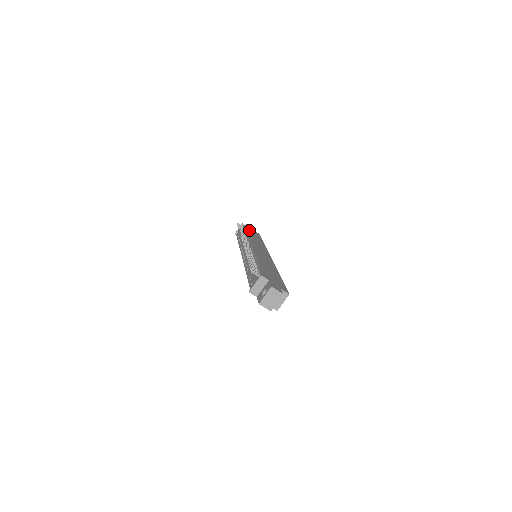
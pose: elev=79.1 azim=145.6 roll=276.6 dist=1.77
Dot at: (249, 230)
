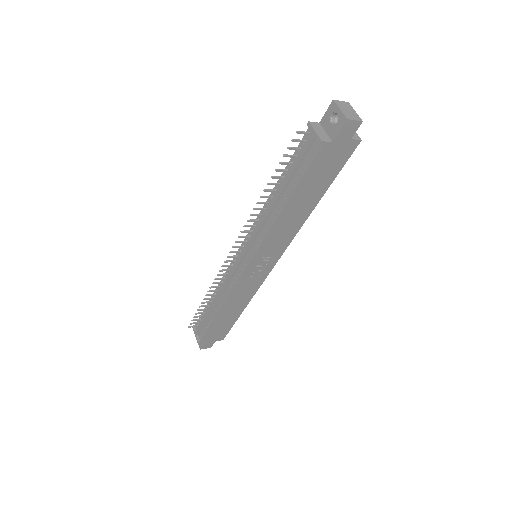
Dot at: occluded
